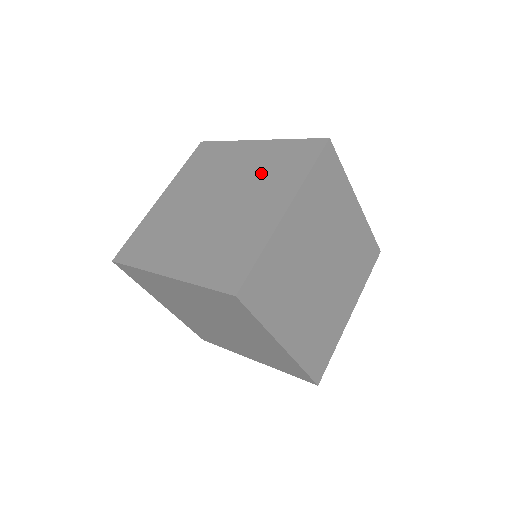
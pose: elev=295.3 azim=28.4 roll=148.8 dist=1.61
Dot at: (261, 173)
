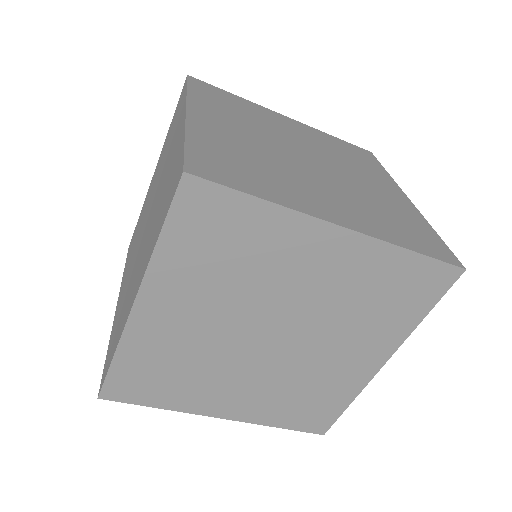
Dot at: (350, 305)
